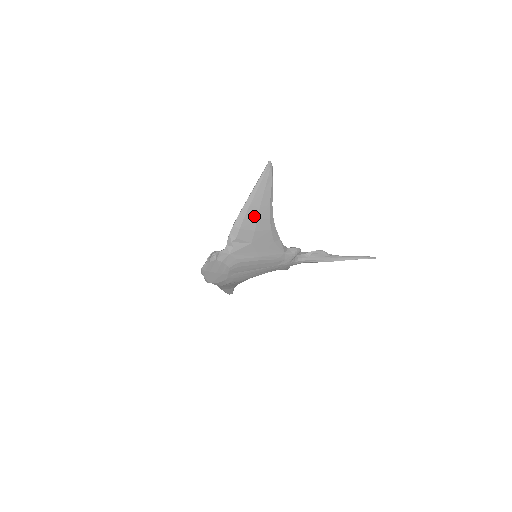
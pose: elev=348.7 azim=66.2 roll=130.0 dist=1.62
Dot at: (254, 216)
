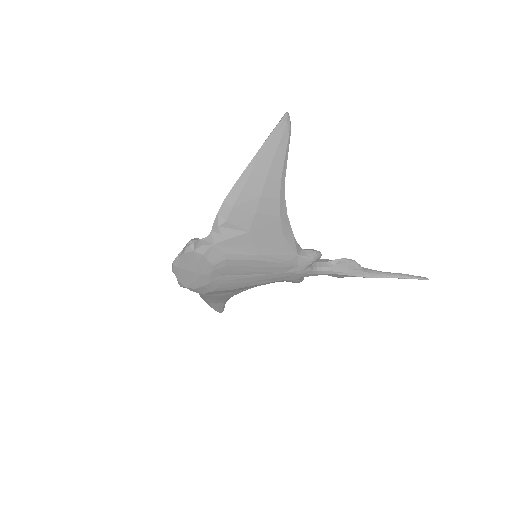
Dot at: (256, 191)
